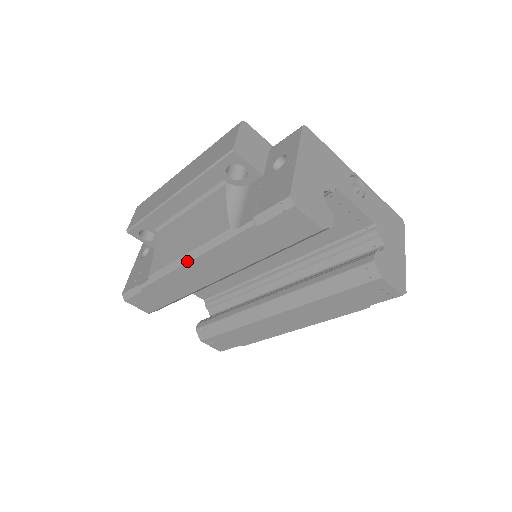
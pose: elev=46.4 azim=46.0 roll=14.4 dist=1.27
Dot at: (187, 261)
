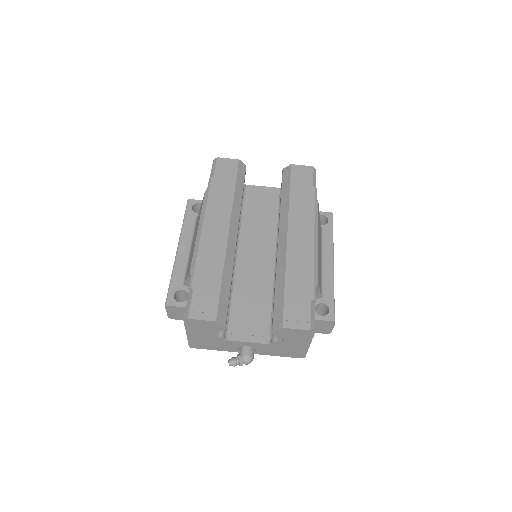
Dot at: (201, 229)
